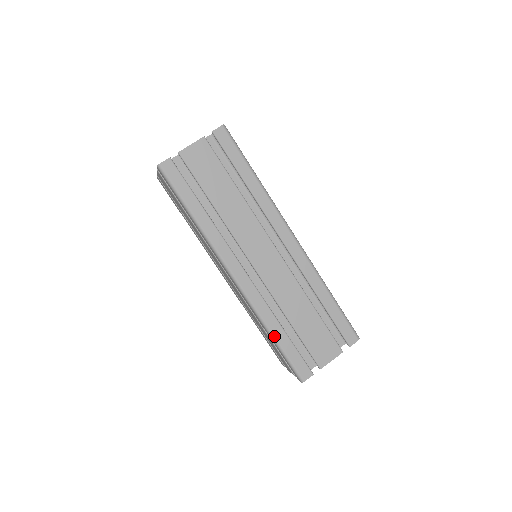
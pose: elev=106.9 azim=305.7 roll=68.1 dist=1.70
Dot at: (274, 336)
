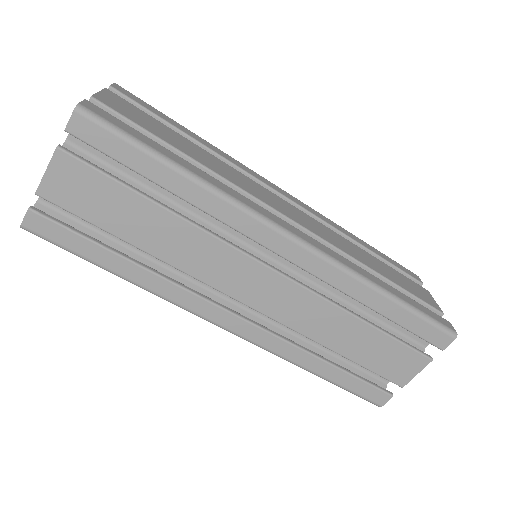
Dot at: (391, 293)
